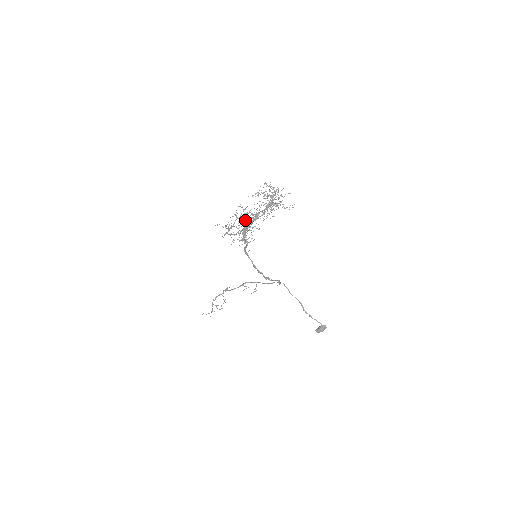
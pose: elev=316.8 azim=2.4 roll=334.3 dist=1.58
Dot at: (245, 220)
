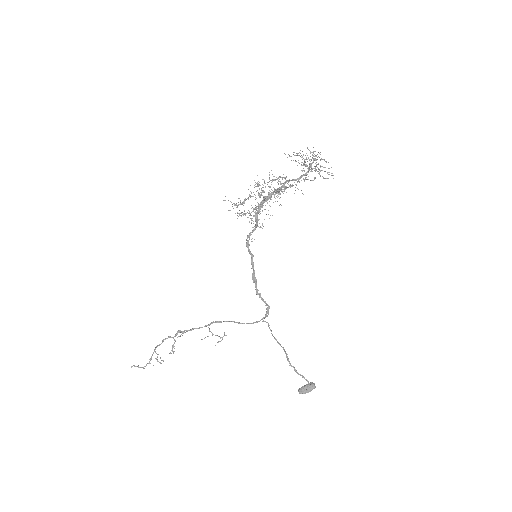
Dot at: occluded
